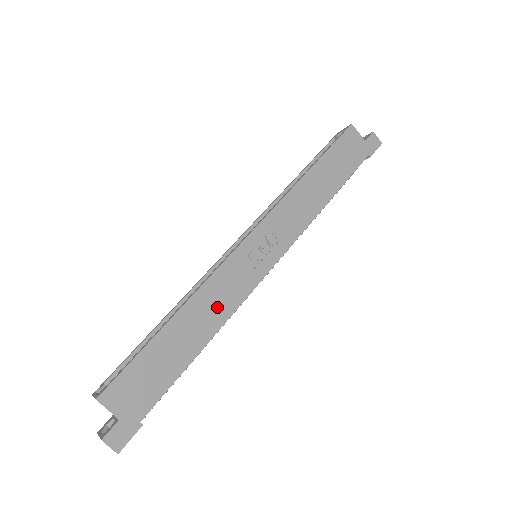
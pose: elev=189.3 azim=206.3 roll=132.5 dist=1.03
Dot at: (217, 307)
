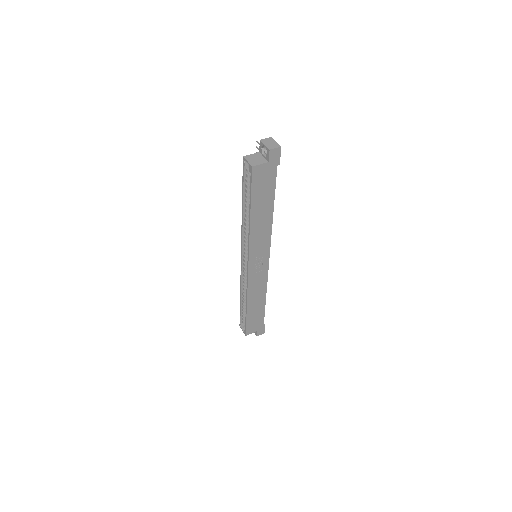
Dot at: (259, 291)
